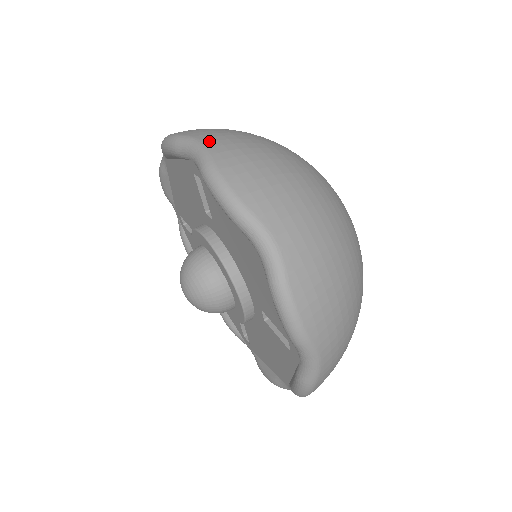
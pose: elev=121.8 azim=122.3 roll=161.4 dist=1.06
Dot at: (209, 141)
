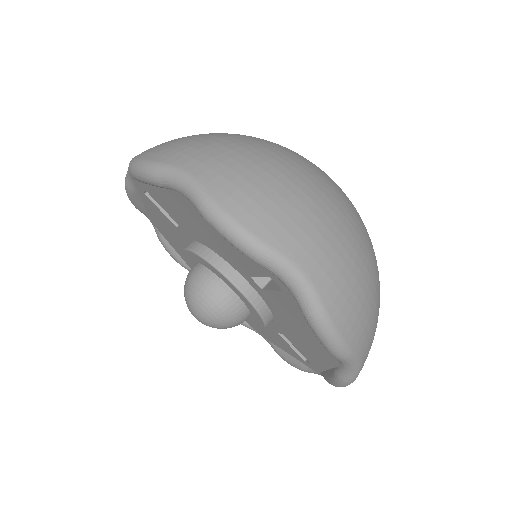
Dot at: (311, 269)
